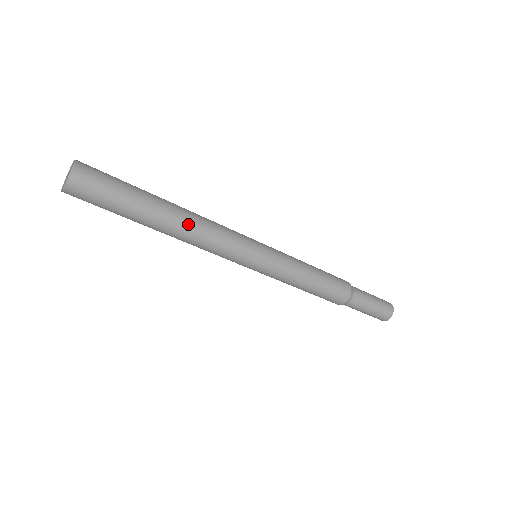
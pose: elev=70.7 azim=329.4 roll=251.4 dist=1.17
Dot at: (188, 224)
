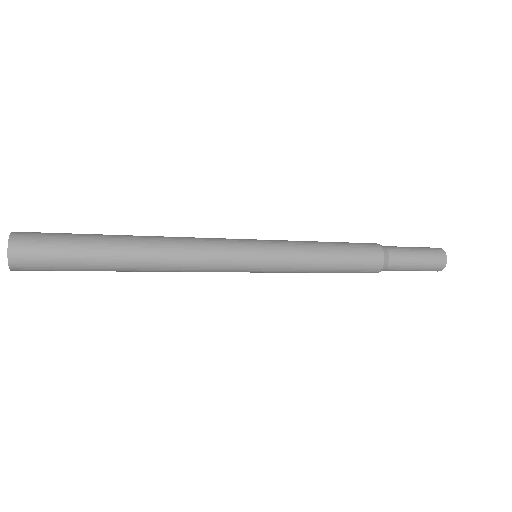
Dot at: (160, 253)
